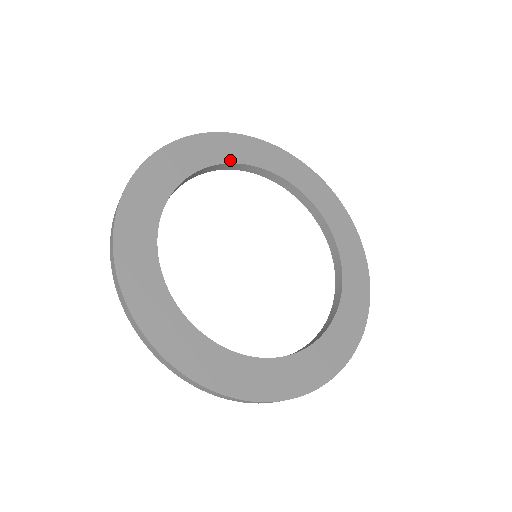
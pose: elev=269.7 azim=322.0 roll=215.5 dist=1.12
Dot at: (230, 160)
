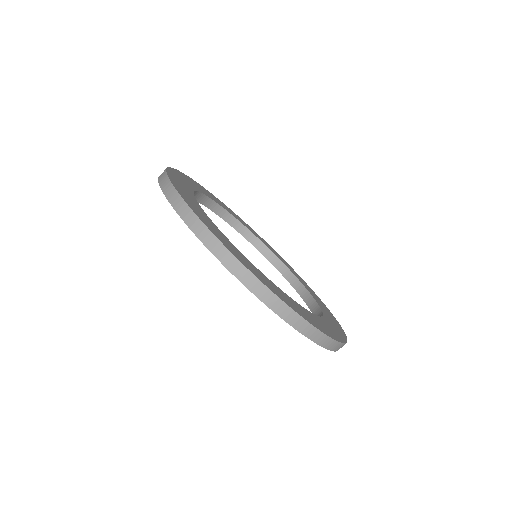
Dot at: (240, 221)
